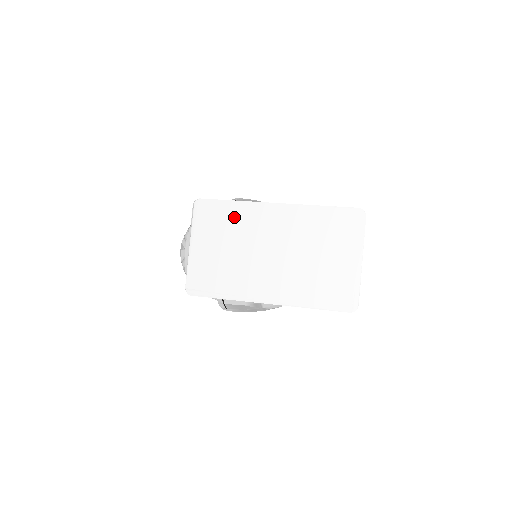
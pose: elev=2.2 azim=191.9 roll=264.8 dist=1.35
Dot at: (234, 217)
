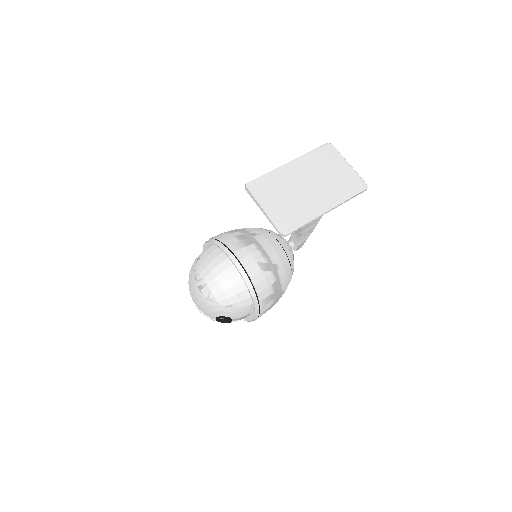
Dot at: (274, 181)
